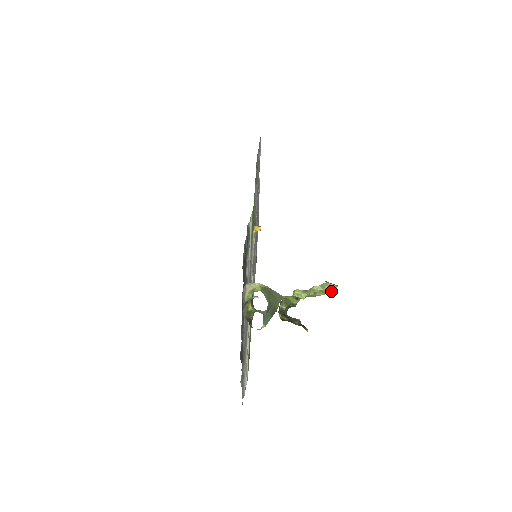
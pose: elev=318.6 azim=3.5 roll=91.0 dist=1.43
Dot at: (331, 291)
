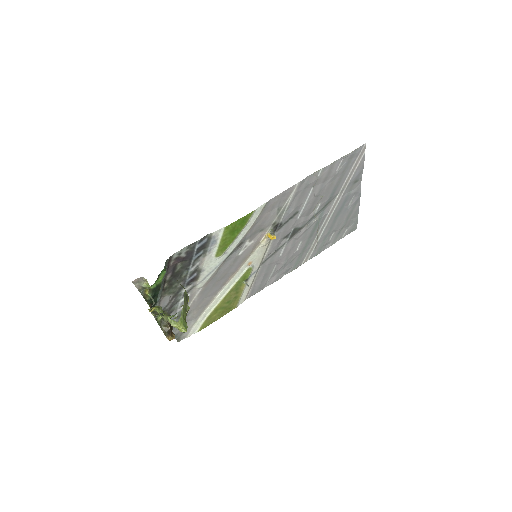
Dot at: (180, 331)
